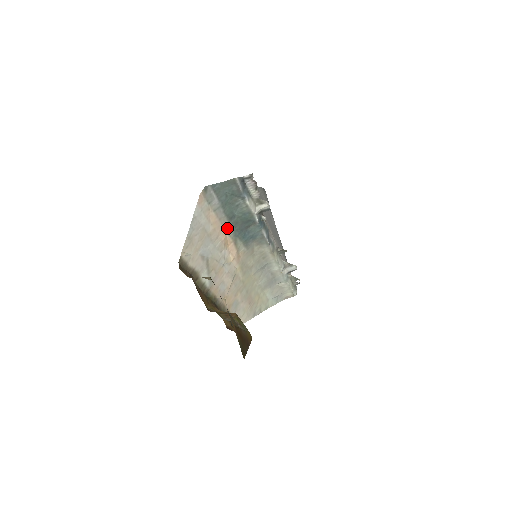
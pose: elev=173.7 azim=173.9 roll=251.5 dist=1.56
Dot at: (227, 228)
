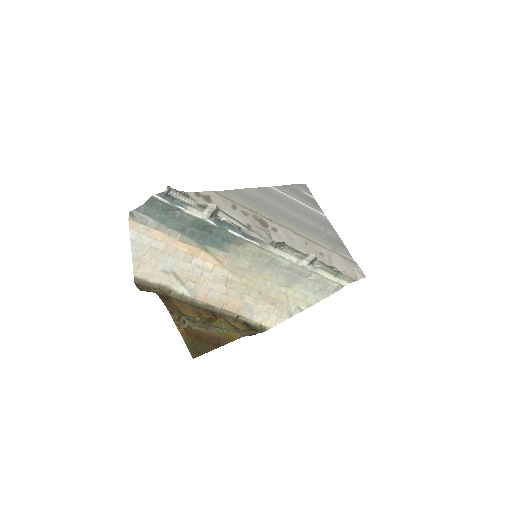
Dot at: (185, 240)
